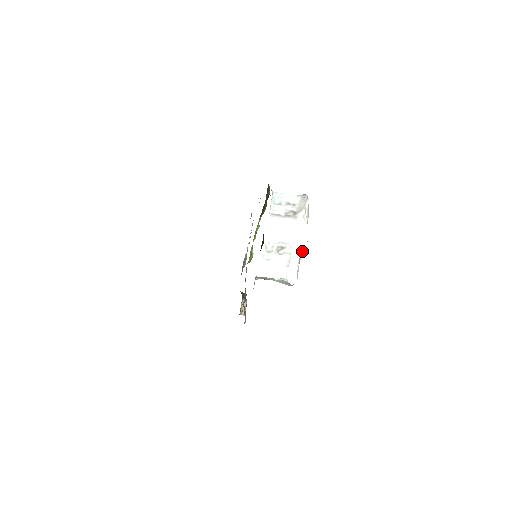
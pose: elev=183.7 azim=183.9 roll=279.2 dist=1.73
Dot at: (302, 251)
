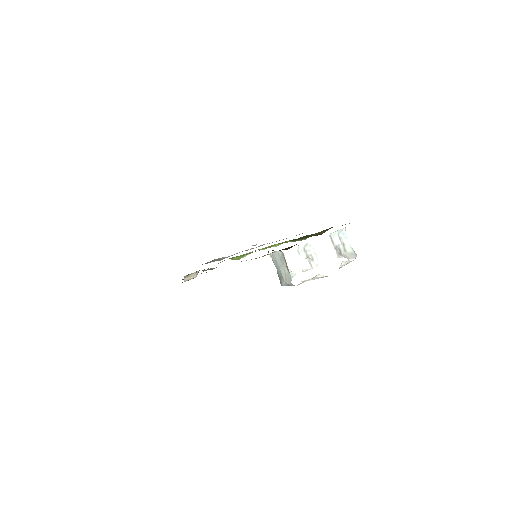
Dot at: (318, 276)
